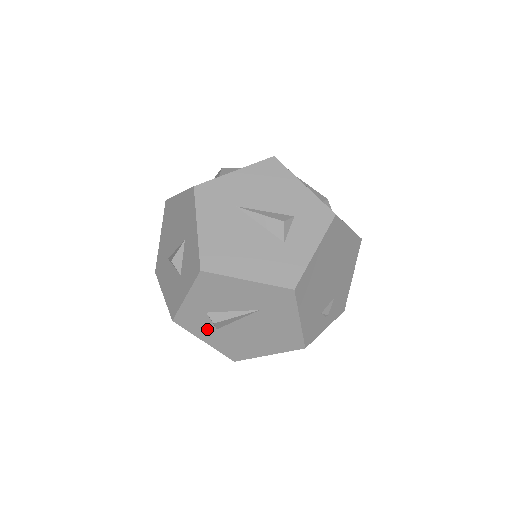
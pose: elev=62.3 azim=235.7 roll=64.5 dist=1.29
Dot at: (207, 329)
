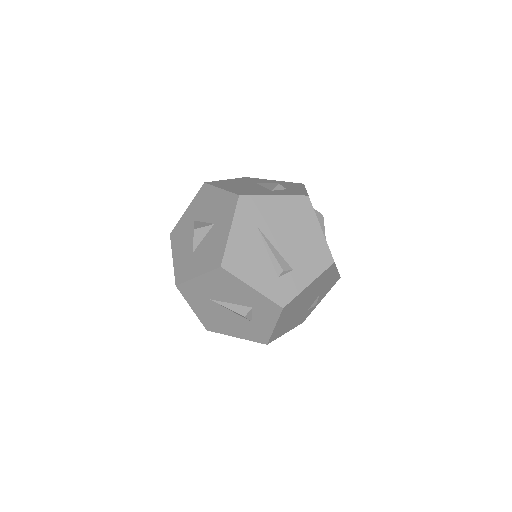
Dot at: occluded
